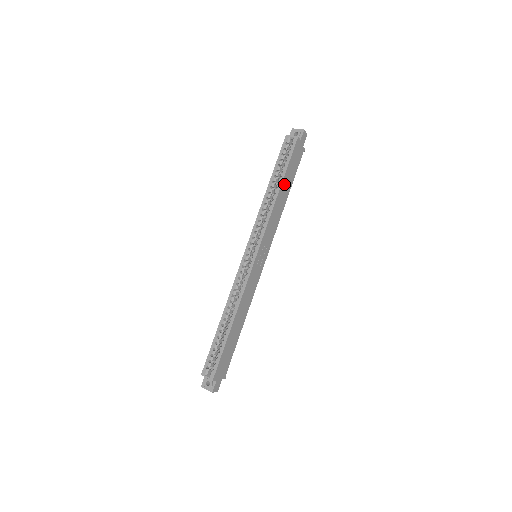
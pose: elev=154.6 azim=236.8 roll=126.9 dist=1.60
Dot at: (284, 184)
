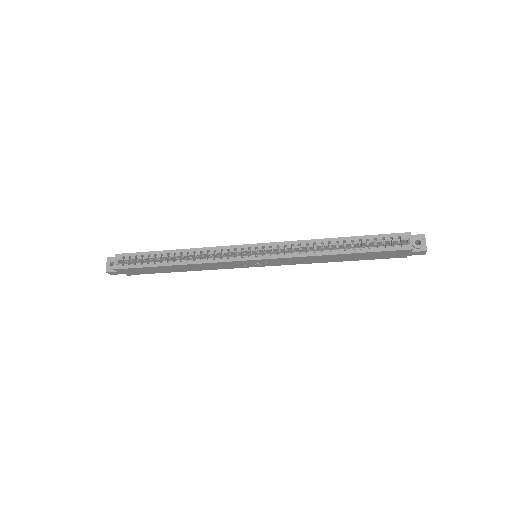
Dot at: (348, 255)
